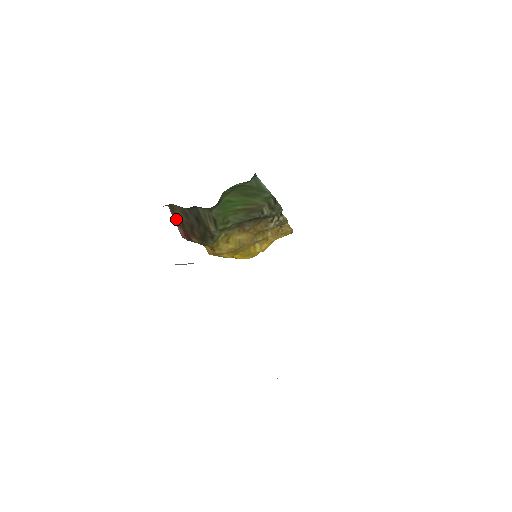
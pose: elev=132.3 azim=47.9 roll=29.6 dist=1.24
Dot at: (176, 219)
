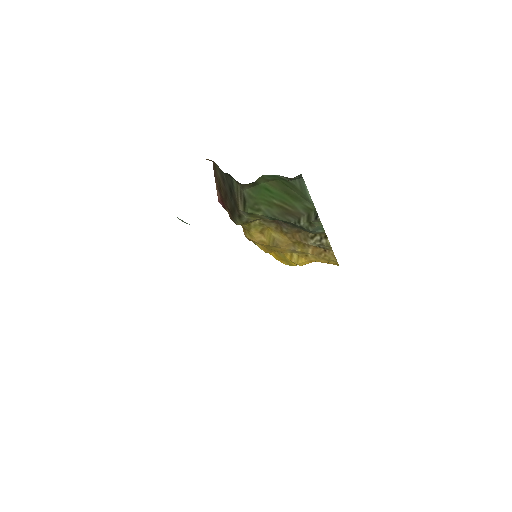
Dot at: (216, 179)
